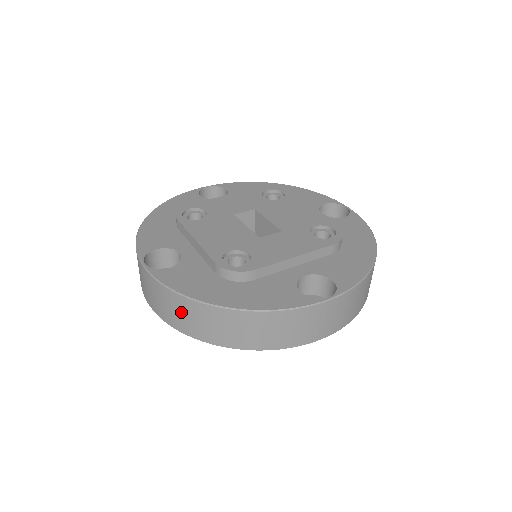
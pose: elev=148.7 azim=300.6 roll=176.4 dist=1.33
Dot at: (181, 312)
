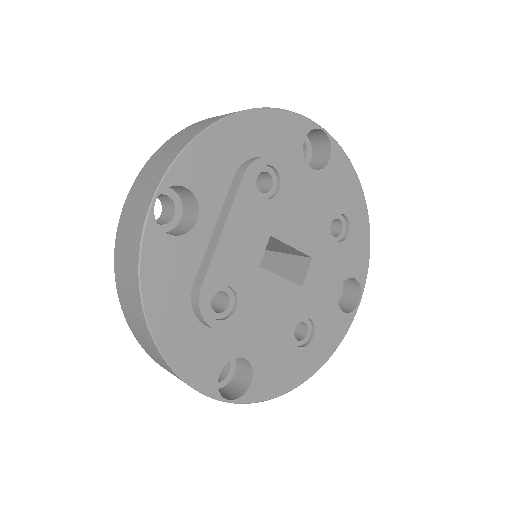
Dot at: occluded
